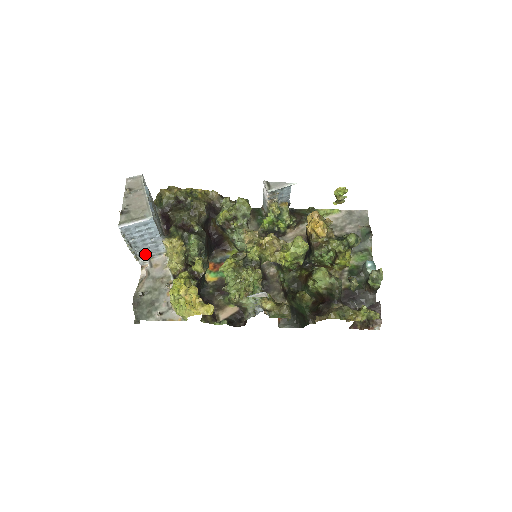
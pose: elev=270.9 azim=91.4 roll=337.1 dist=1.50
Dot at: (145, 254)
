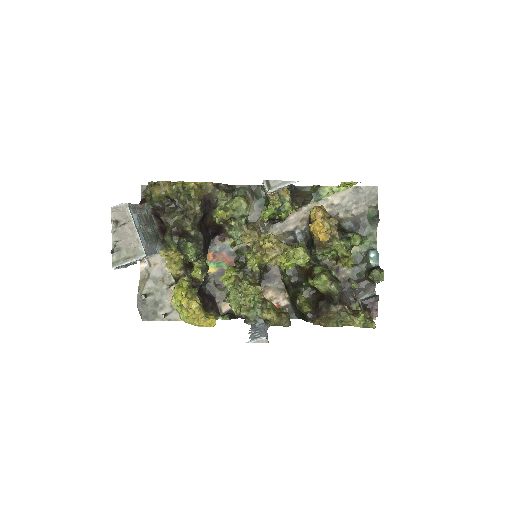
Dot at: (142, 258)
